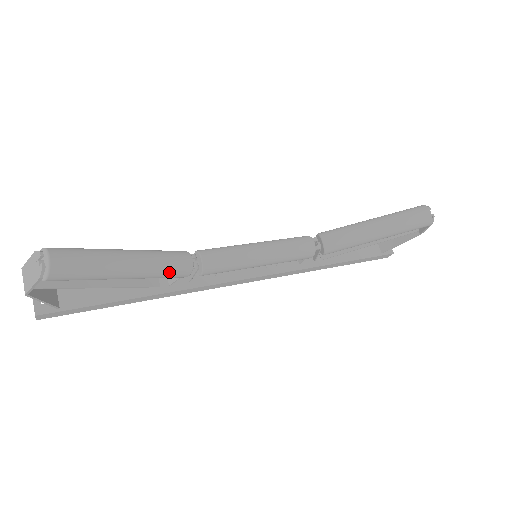
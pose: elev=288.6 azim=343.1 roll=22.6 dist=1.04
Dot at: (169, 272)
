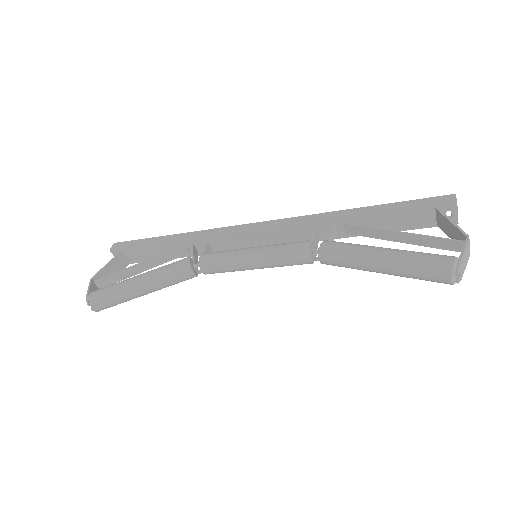
Dot at: (177, 283)
